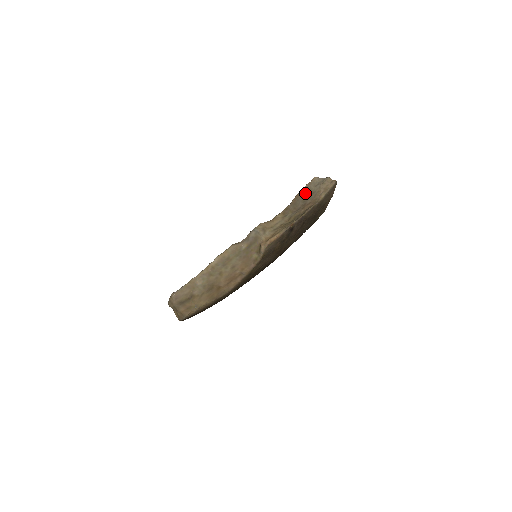
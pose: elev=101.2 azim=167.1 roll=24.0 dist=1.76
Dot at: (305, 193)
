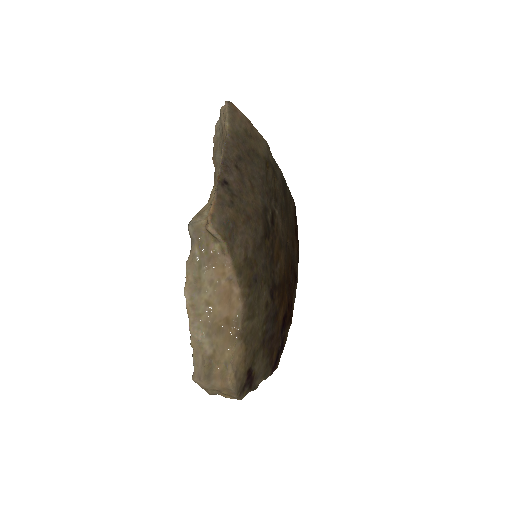
Dot at: (216, 146)
